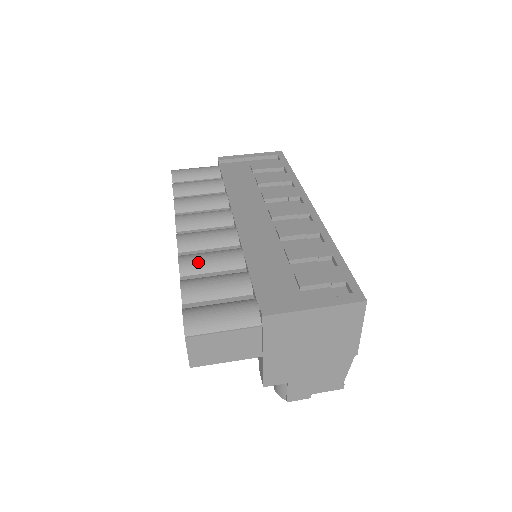
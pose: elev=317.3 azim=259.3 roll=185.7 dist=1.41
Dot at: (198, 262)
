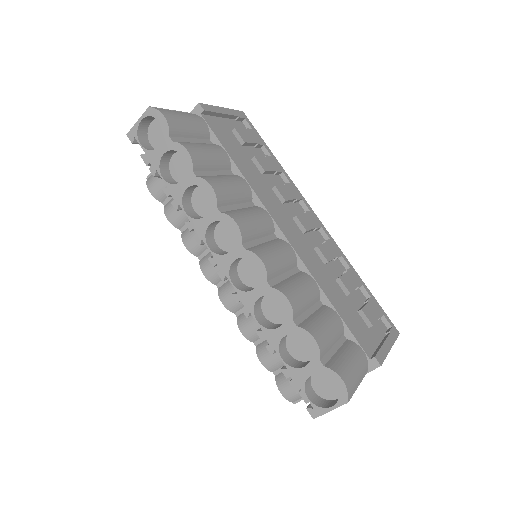
Dot at: (300, 300)
